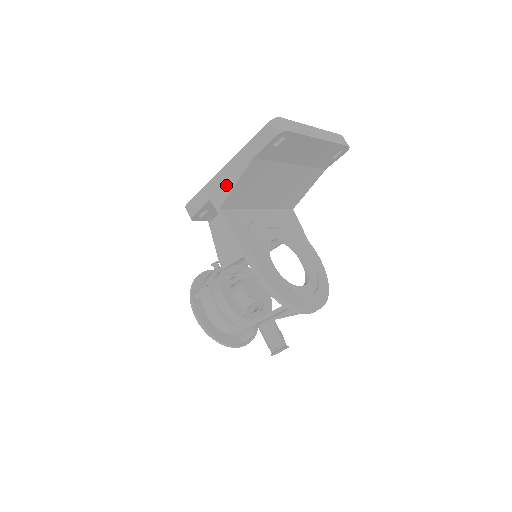
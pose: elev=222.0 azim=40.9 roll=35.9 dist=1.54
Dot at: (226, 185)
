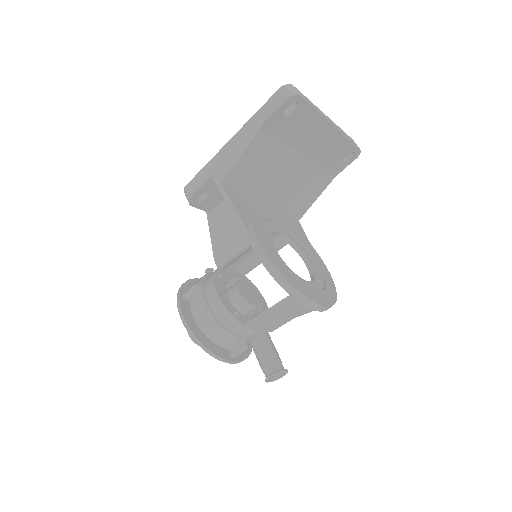
Dot at: (230, 157)
